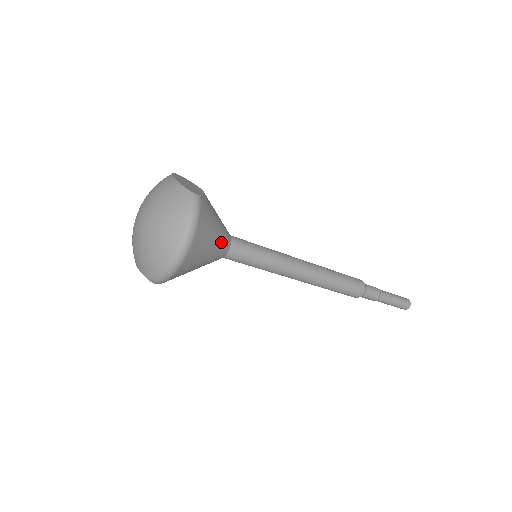
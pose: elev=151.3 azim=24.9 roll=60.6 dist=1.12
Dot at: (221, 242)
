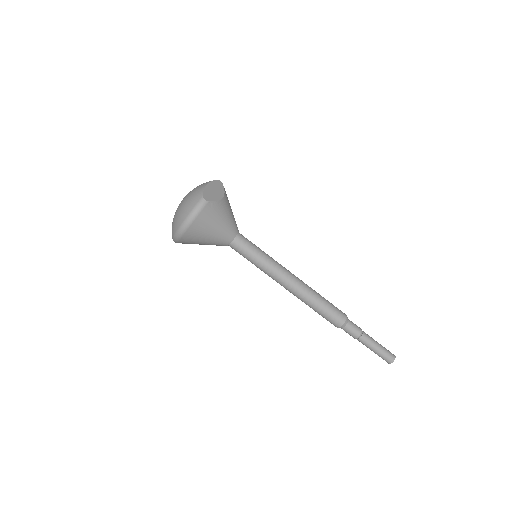
Dot at: (221, 235)
